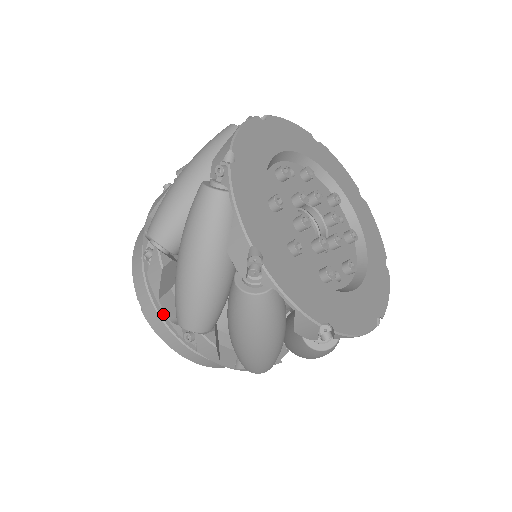
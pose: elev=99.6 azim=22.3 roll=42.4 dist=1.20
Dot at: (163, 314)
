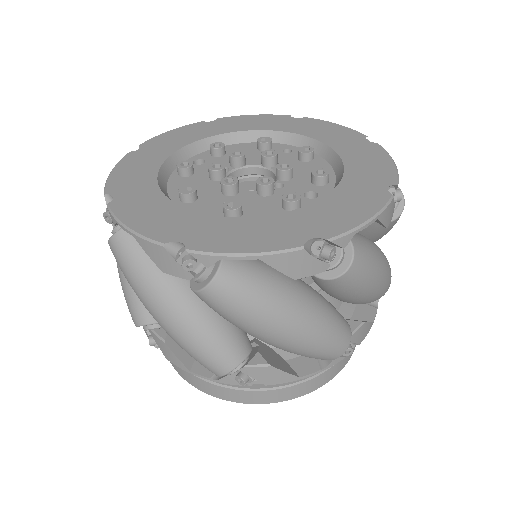
Dot at: occluded
